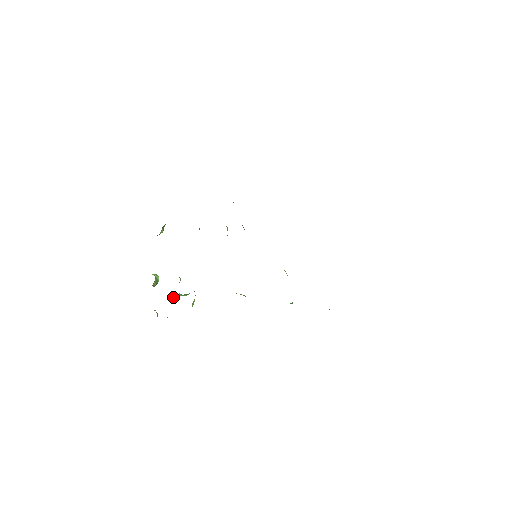
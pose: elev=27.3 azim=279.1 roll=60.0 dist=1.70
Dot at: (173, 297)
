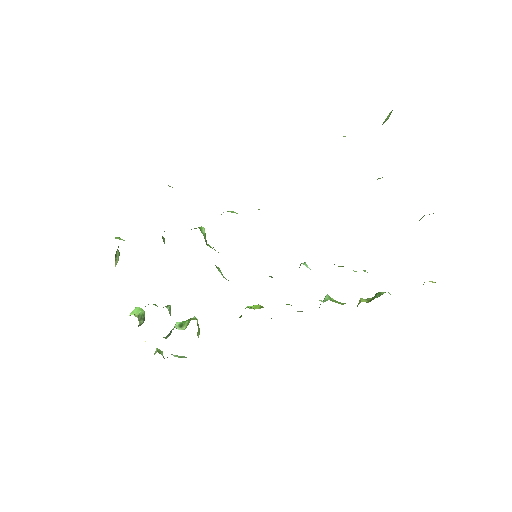
Dot at: (170, 331)
